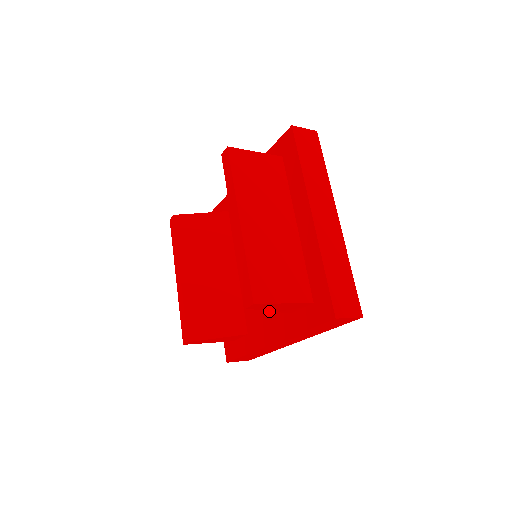
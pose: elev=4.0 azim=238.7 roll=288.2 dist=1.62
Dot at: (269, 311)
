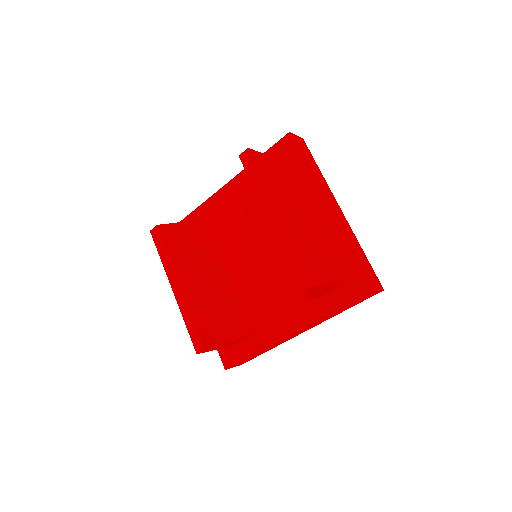
Dot at: (284, 304)
